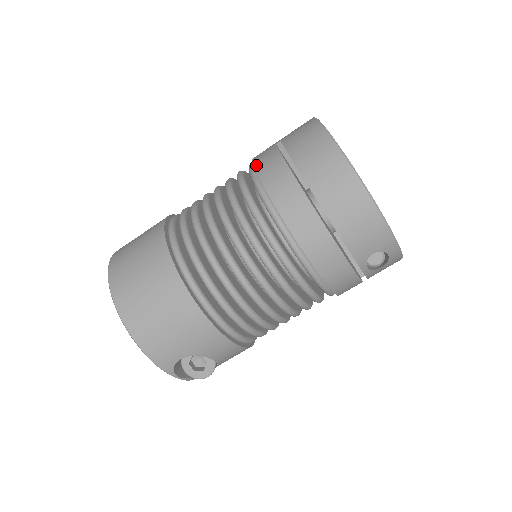
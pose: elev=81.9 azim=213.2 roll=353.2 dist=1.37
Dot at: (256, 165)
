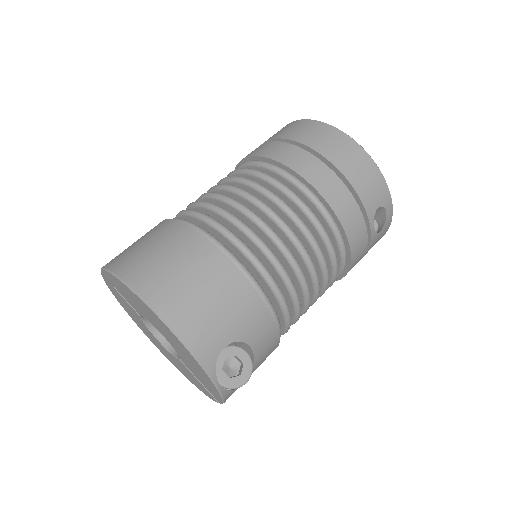
Dot at: (253, 154)
